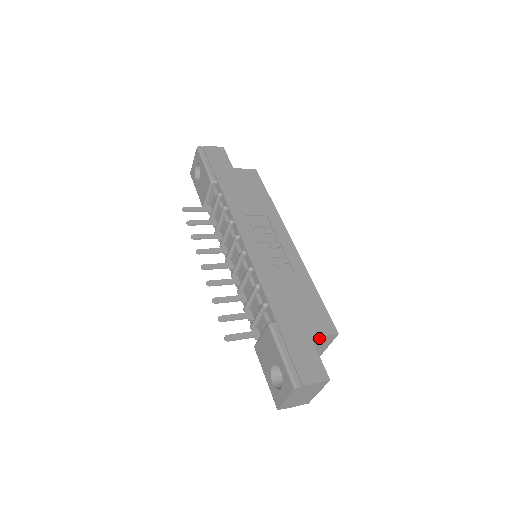
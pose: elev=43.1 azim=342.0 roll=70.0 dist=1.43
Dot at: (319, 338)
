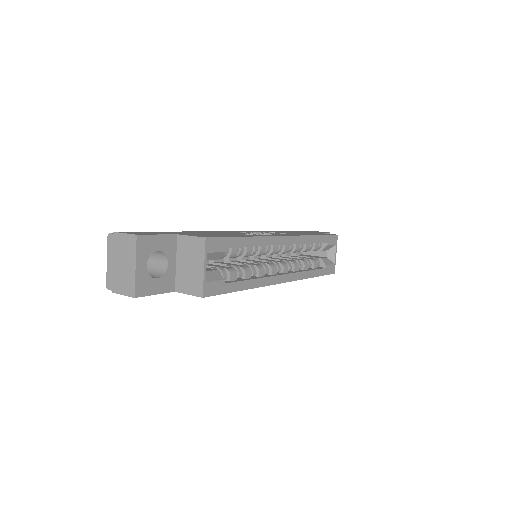
Dot at: (187, 239)
